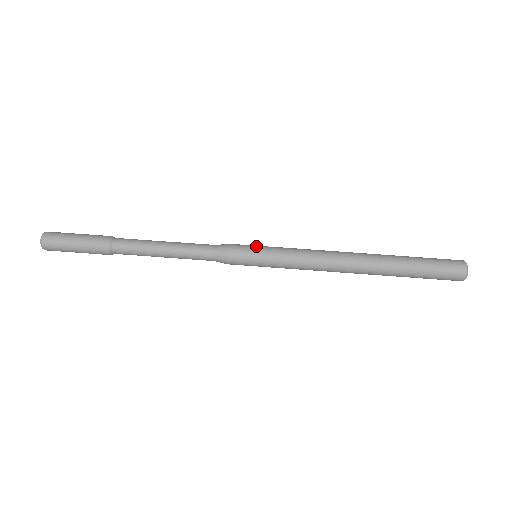
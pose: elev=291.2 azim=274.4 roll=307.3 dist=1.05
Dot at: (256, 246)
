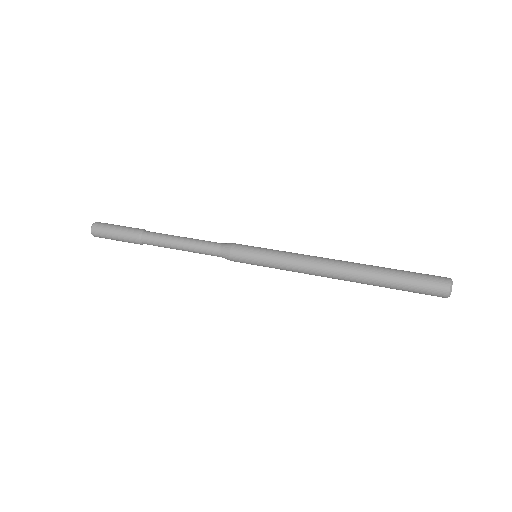
Dot at: occluded
